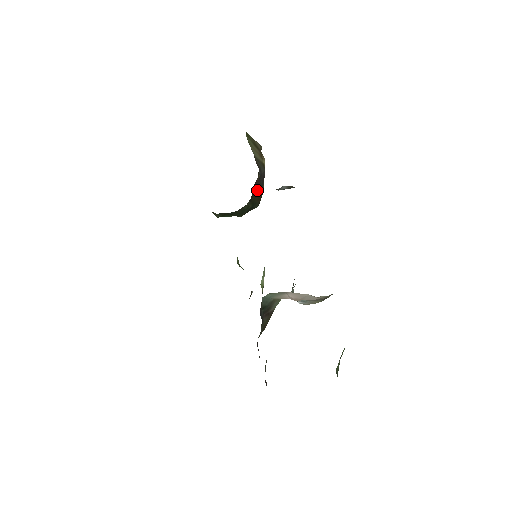
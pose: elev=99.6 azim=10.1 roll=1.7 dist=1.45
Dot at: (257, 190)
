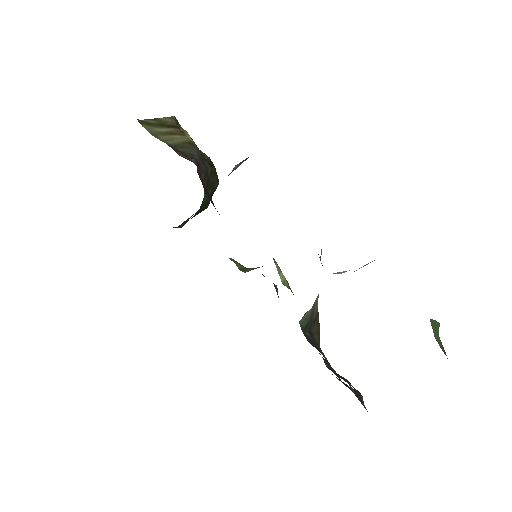
Dot at: (205, 182)
